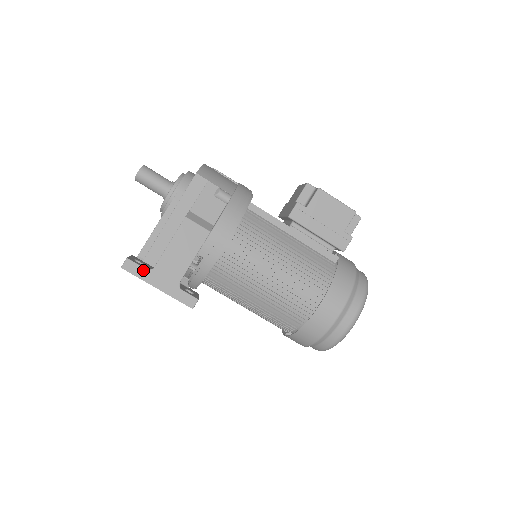
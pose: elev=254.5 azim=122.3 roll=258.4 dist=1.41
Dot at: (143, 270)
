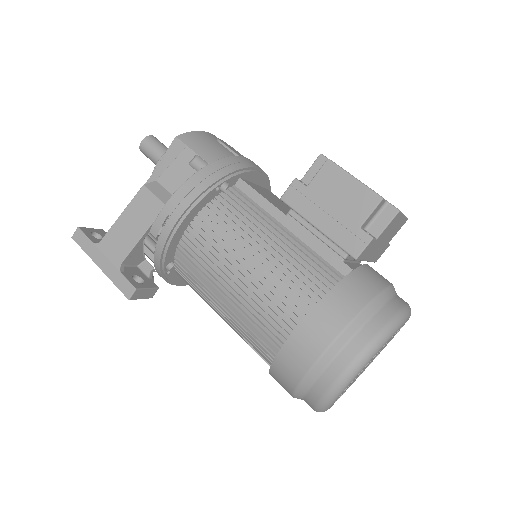
Dot at: (89, 243)
